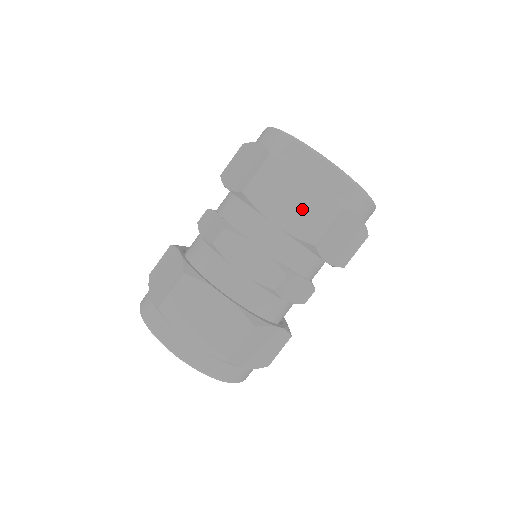
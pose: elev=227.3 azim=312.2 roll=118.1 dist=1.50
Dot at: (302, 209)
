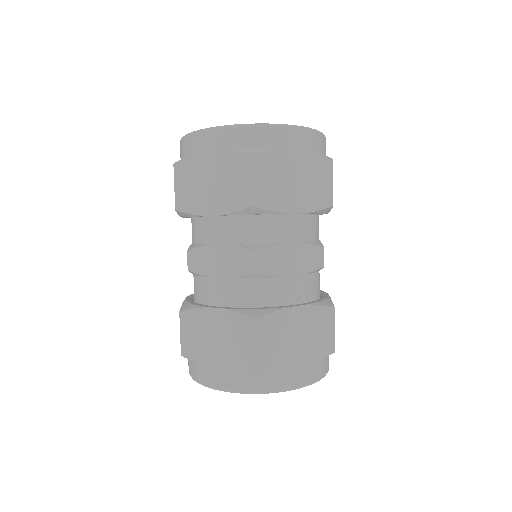
Dot at: (222, 184)
